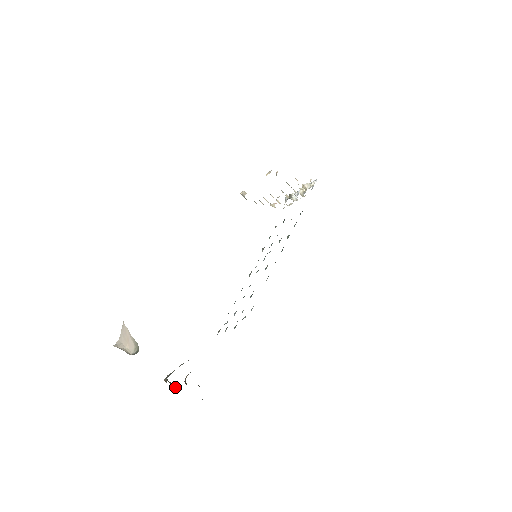
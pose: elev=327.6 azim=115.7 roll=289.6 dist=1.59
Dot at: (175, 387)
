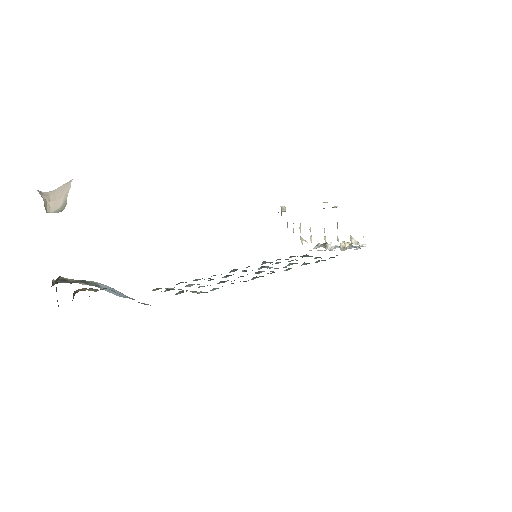
Dot at: occluded
